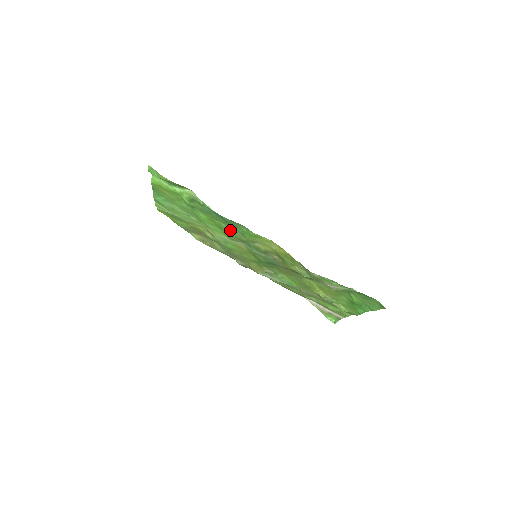
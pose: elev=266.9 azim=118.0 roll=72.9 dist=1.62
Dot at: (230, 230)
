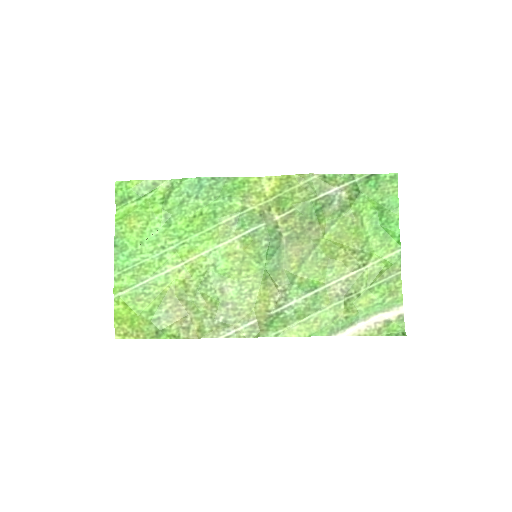
Dot at: (215, 210)
